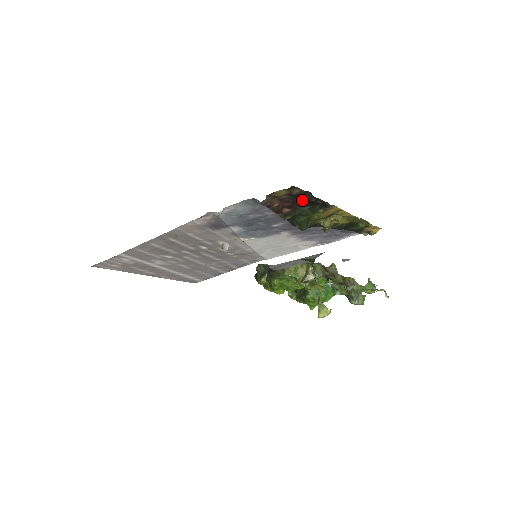
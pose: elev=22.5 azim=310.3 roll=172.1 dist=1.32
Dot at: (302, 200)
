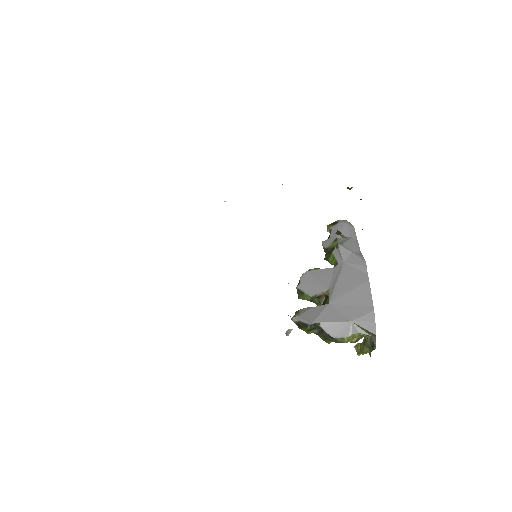
Dot at: occluded
